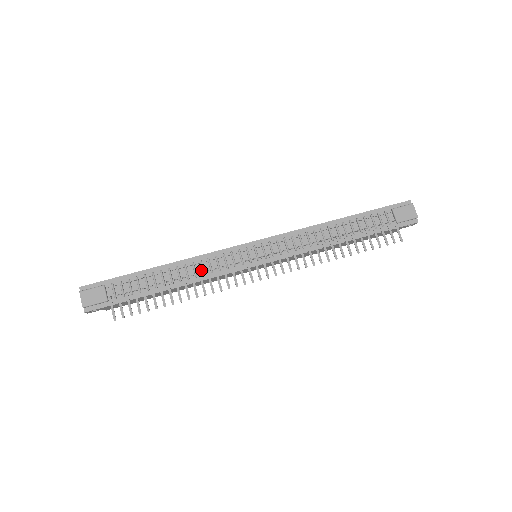
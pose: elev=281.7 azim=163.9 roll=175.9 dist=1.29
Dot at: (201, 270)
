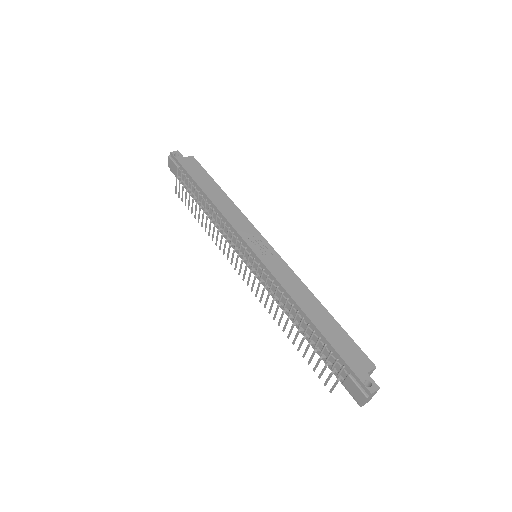
Dot at: (220, 223)
